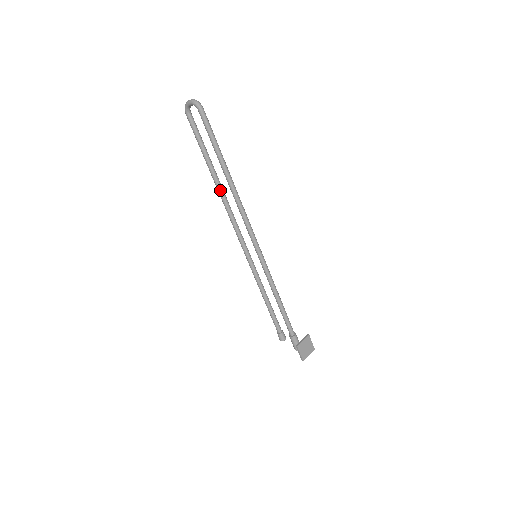
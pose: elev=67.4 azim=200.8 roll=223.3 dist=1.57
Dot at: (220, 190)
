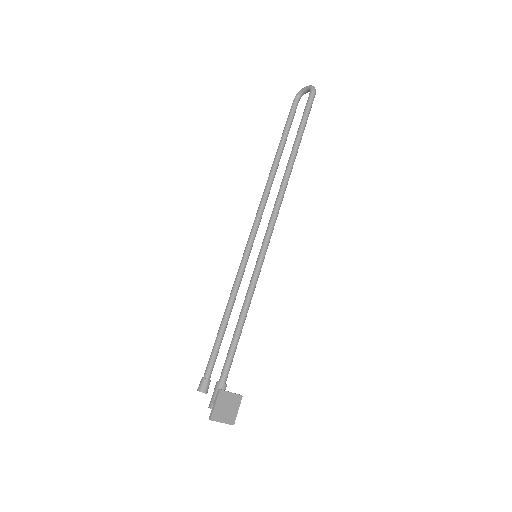
Dot at: (272, 174)
